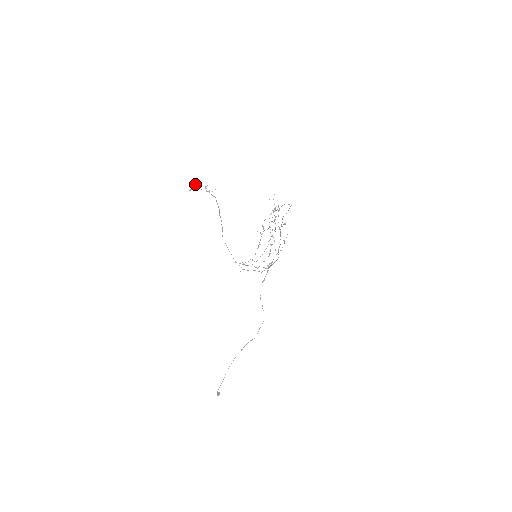
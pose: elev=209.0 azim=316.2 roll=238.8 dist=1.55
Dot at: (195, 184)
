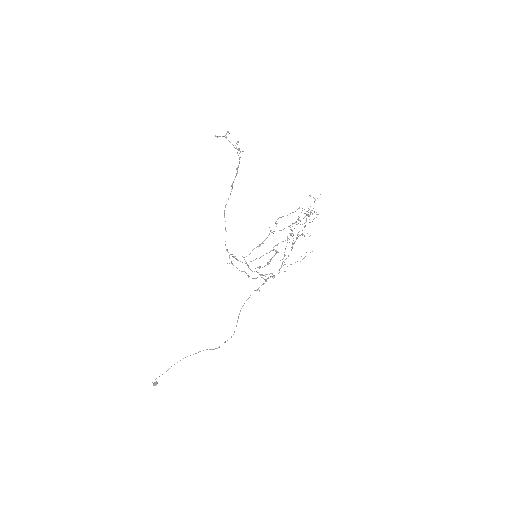
Dot at: occluded
